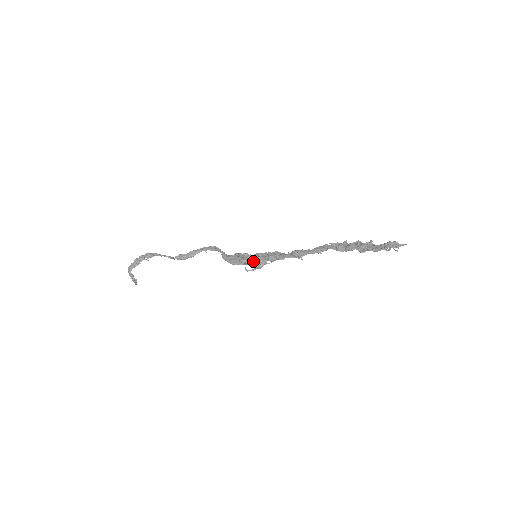
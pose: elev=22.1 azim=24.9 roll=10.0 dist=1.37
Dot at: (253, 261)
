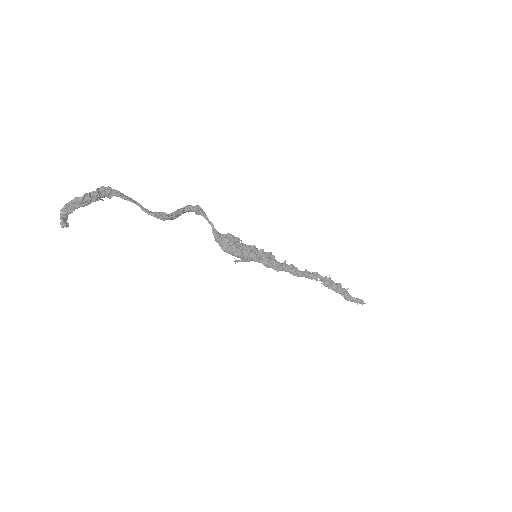
Dot at: (250, 259)
